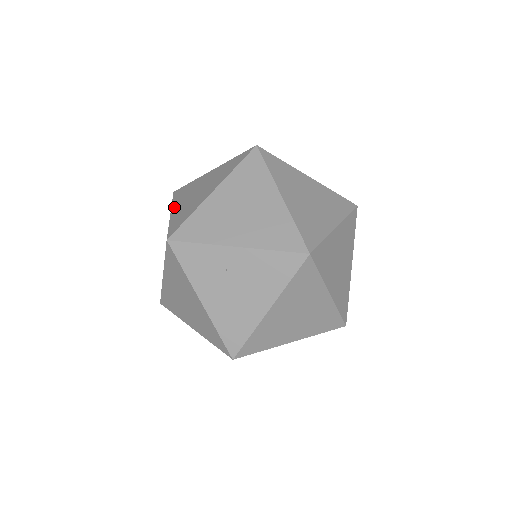
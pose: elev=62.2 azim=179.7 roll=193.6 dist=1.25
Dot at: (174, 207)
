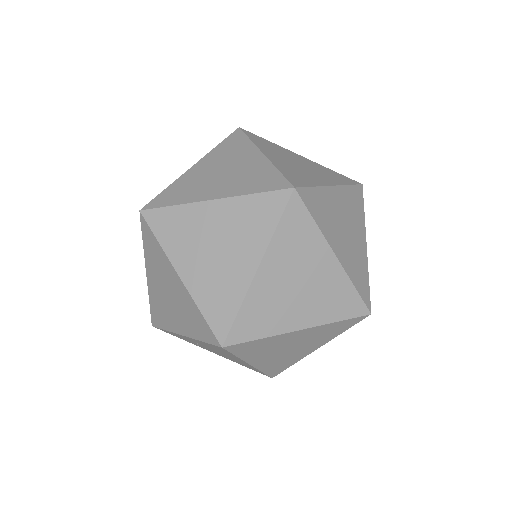
Dot at: occluded
